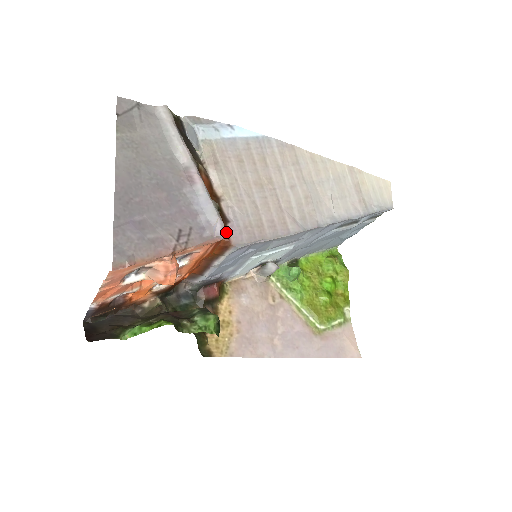
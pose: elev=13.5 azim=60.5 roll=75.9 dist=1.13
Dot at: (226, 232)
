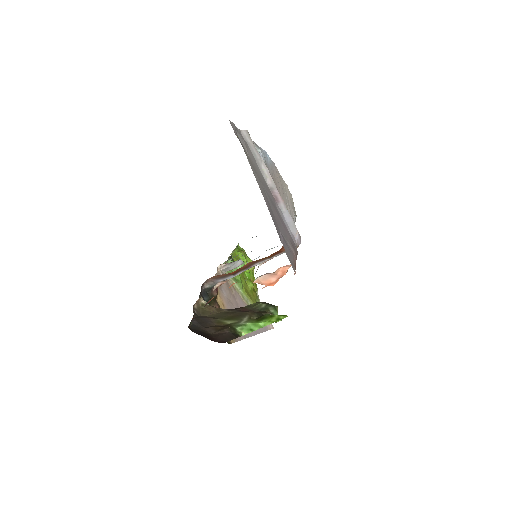
Dot at: occluded
